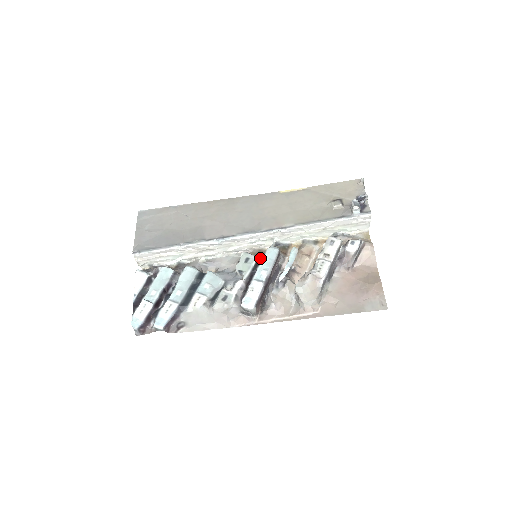
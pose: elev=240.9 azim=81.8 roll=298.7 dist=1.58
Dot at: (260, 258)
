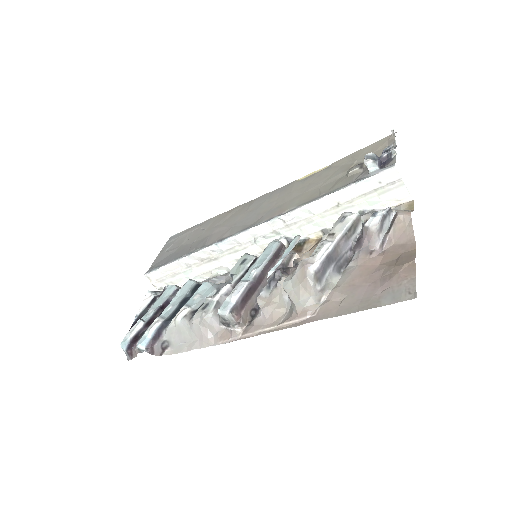
Dot at: occluded
